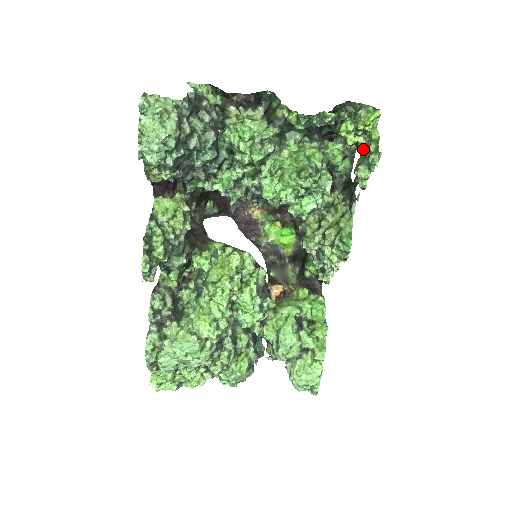
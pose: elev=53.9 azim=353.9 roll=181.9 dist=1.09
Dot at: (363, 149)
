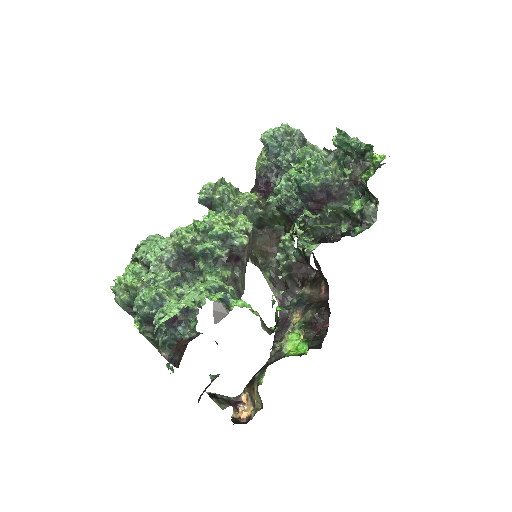
Dot at: occluded
